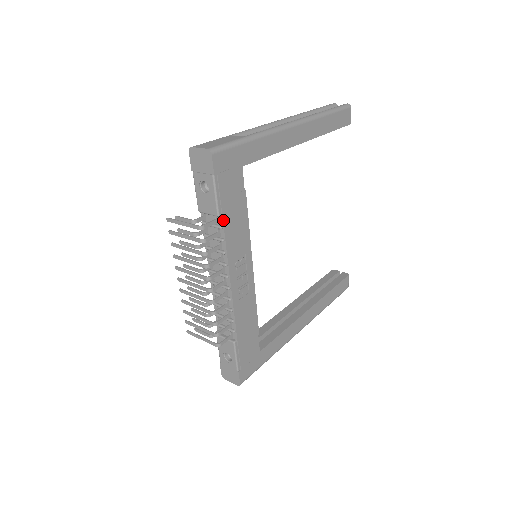
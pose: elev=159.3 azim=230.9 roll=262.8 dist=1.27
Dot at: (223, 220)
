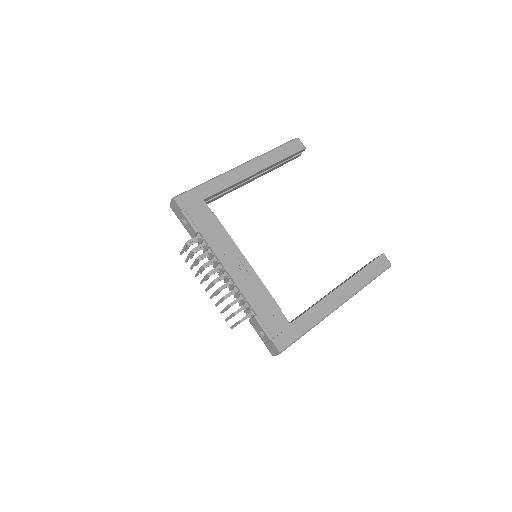
Dot at: (201, 233)
